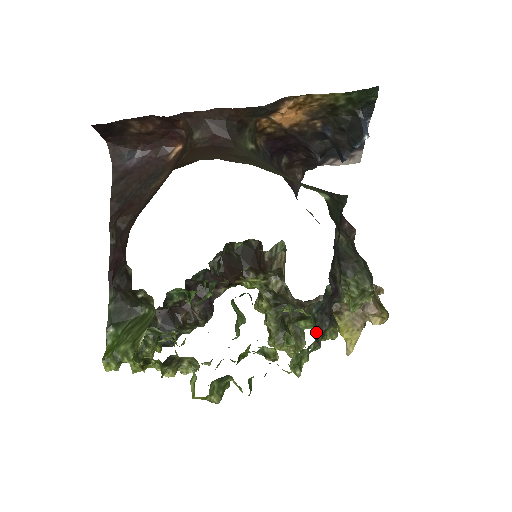
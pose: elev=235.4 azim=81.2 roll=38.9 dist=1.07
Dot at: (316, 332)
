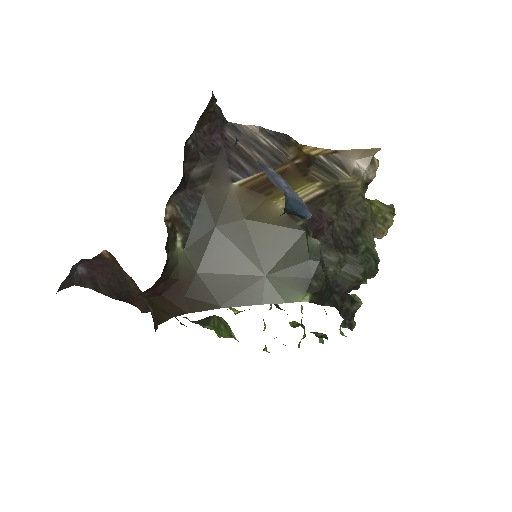
Dot at: (349, 324)
